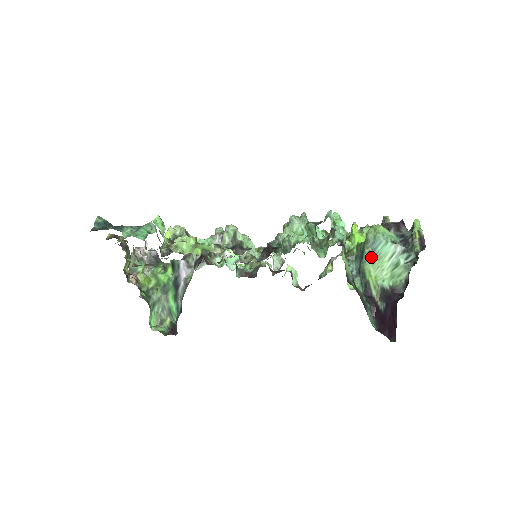
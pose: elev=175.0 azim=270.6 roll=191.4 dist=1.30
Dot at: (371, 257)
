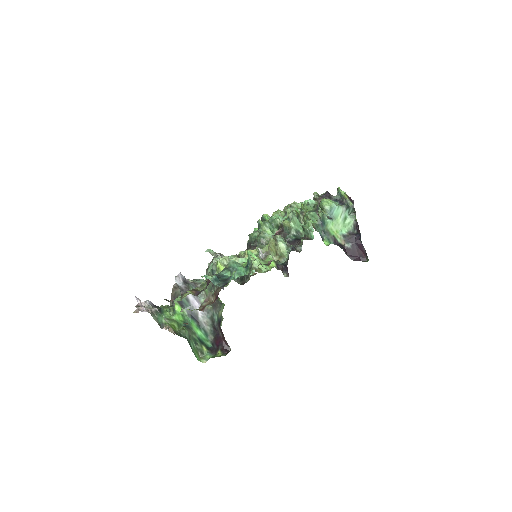
Dot at: (330, 220)
